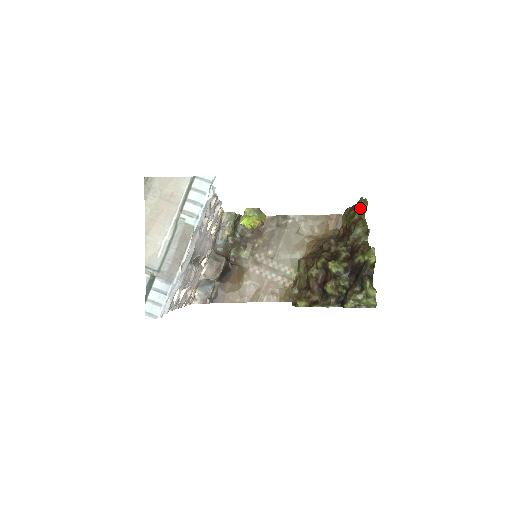
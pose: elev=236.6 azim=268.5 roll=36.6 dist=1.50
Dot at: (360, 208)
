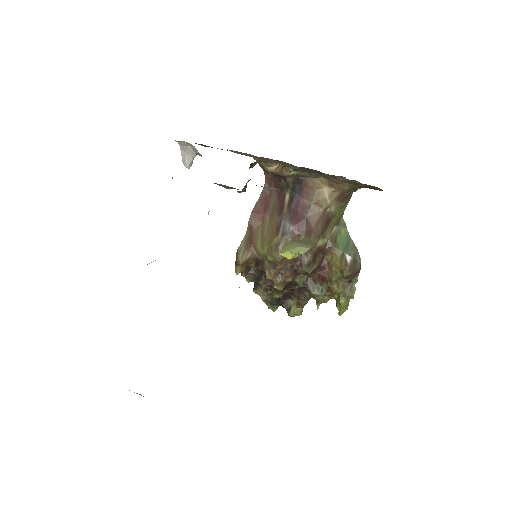
Dot at: (339, 302)
